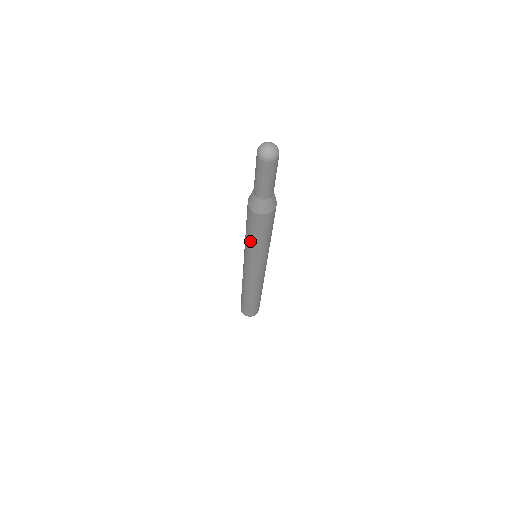
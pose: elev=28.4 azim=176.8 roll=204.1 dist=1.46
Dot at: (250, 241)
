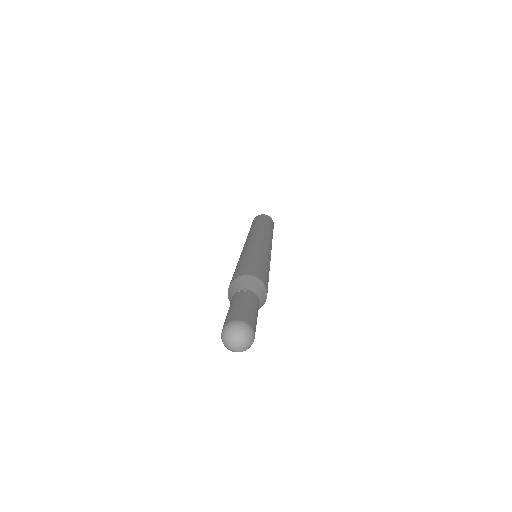
Dot at: occluded
